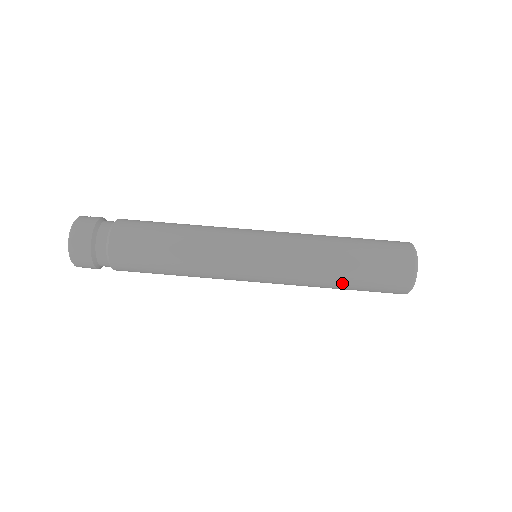
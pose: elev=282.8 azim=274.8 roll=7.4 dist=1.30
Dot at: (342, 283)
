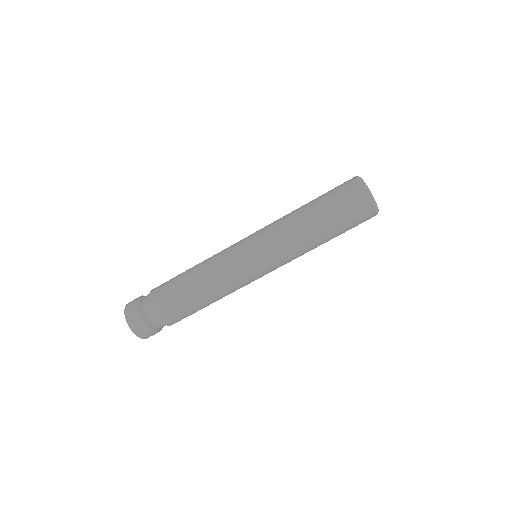
Dot at: occluded
